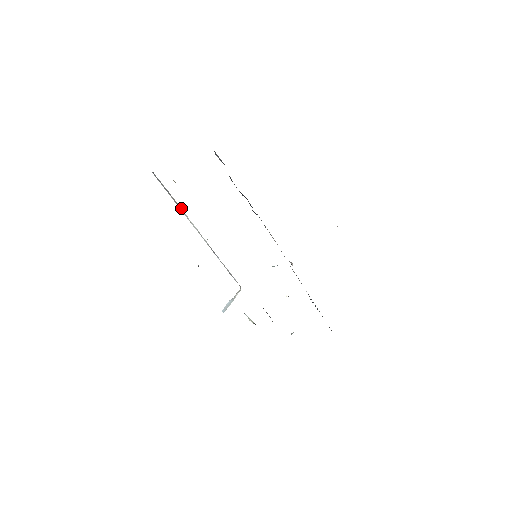
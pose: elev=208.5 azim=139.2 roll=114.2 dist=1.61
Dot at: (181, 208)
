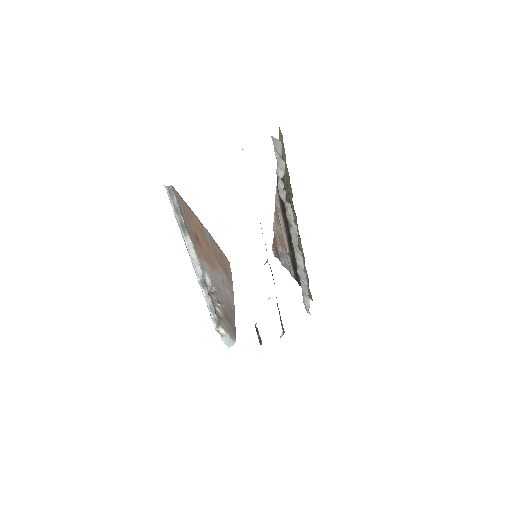
Dot at: (185, 229)
